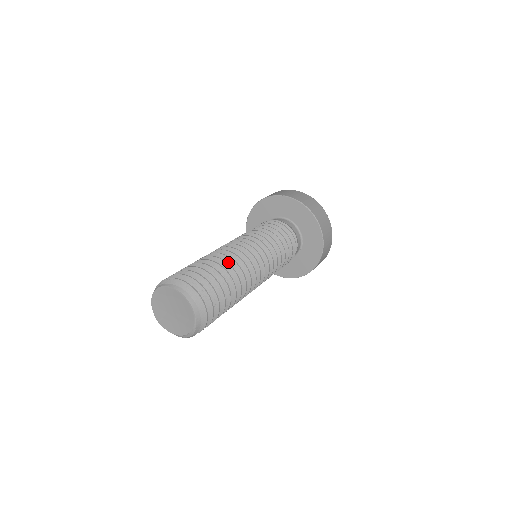
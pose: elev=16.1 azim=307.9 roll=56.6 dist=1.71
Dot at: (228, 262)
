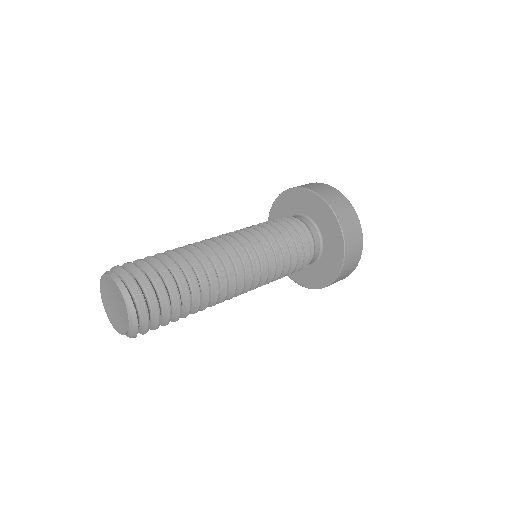
Dot at: occluded
